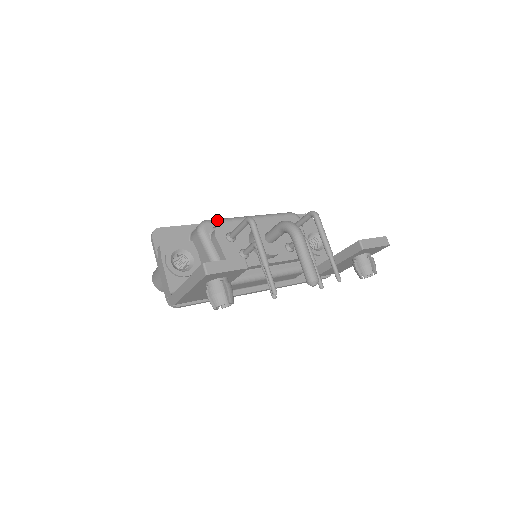
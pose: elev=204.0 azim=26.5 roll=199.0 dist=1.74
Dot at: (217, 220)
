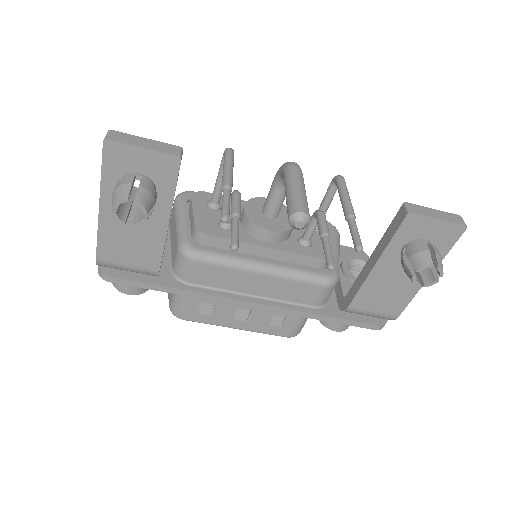
Dot at: occluded
